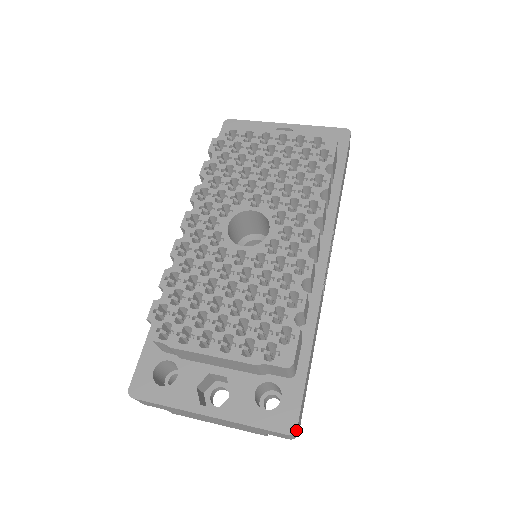
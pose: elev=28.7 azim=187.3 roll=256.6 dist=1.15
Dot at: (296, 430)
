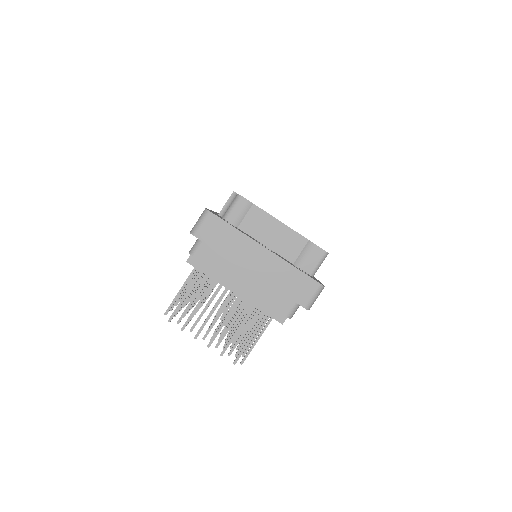
Dot at: occluded
